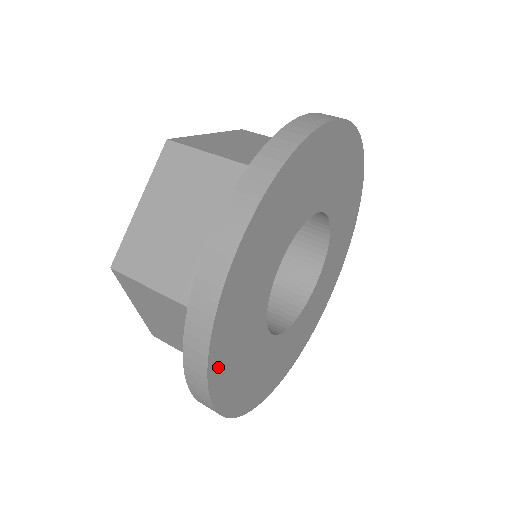
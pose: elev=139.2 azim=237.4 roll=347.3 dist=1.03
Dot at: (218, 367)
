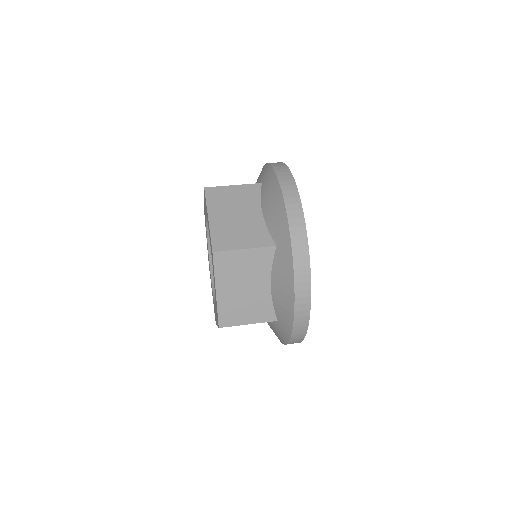
Dot at: occluded
